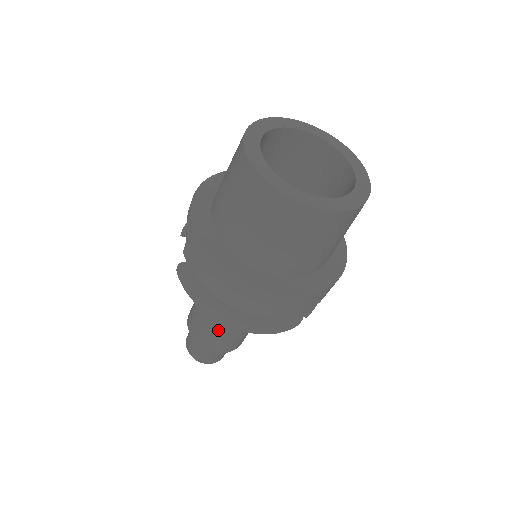
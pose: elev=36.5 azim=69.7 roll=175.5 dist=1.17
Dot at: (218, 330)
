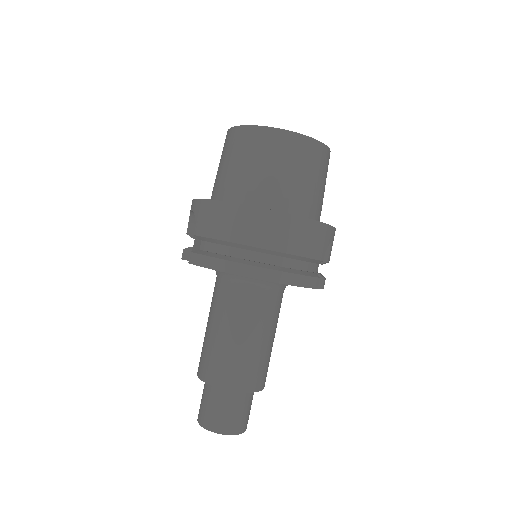
Dot at: (238, 346)
